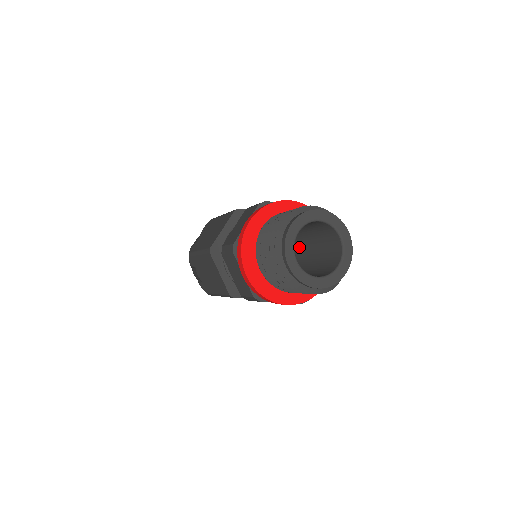
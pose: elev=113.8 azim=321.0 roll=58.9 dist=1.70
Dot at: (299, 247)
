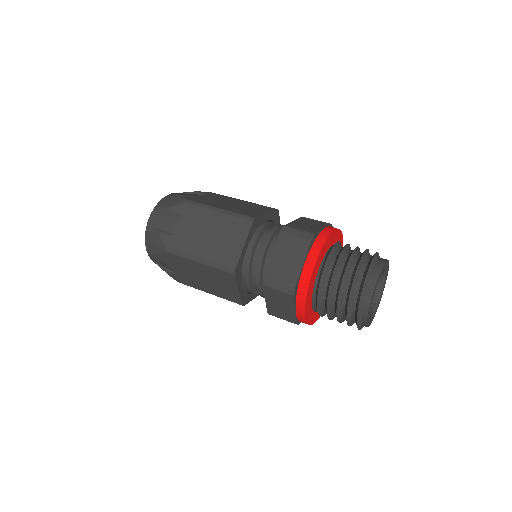
Dot at: occluded
